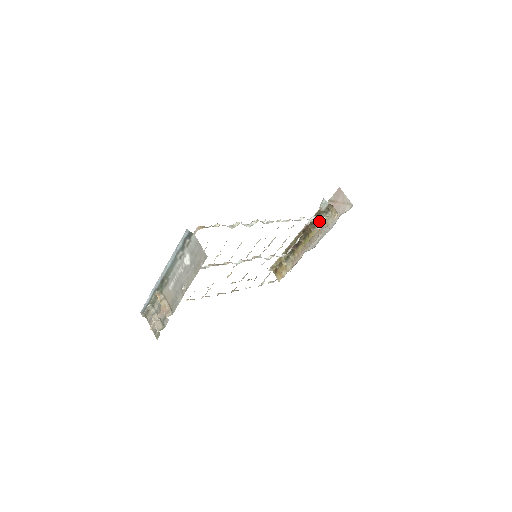
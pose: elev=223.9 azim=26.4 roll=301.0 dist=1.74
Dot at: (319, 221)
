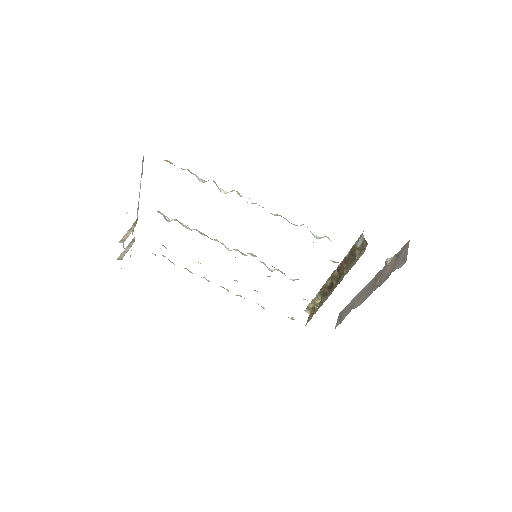
Dot at: (353, 261)
